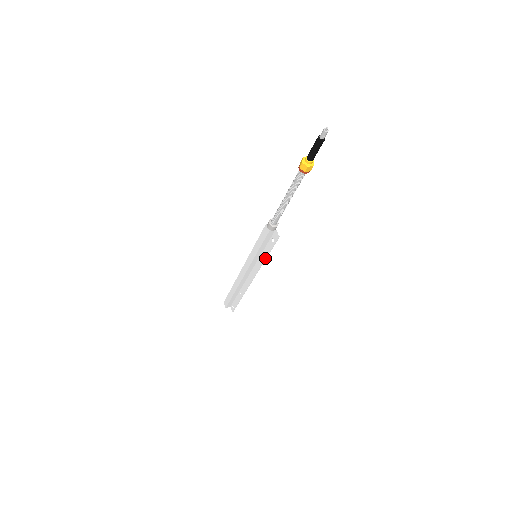
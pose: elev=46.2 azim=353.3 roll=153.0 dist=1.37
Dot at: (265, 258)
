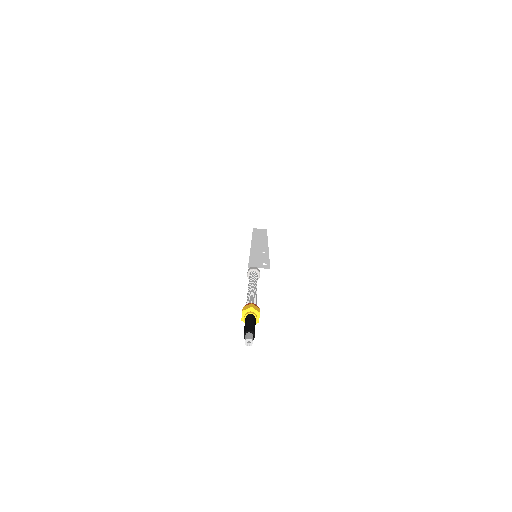
Dot at: (268, 257)
